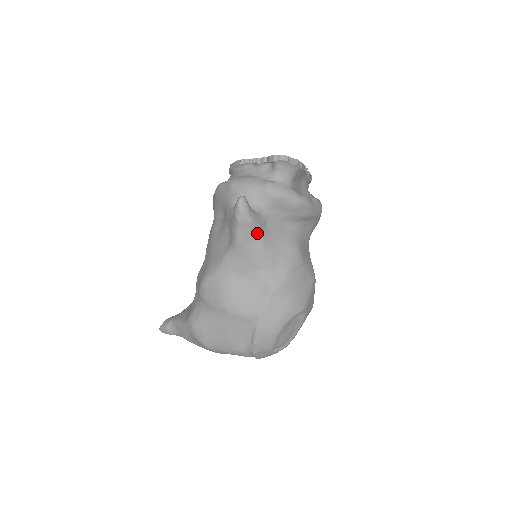
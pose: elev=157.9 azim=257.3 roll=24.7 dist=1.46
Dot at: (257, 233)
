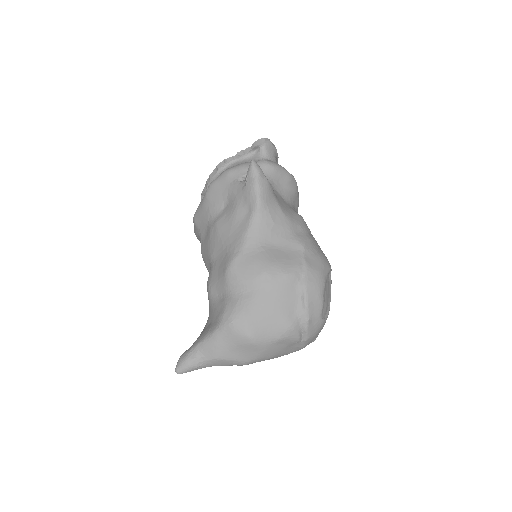
Dot at: (272, 195)
